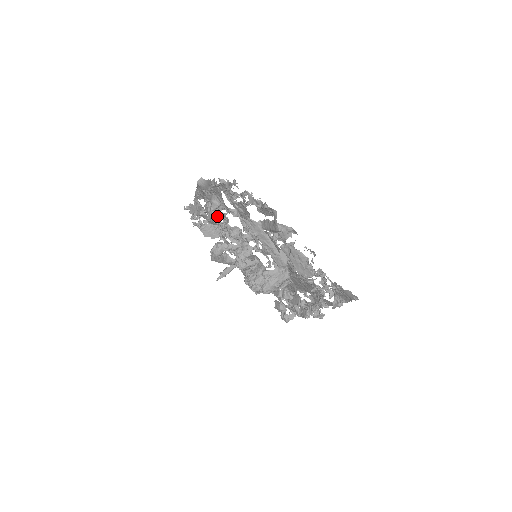
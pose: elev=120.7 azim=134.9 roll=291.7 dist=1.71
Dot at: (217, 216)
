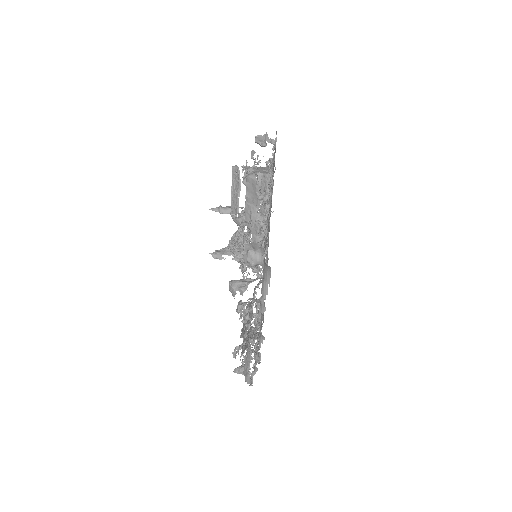
Dot at: occluded
